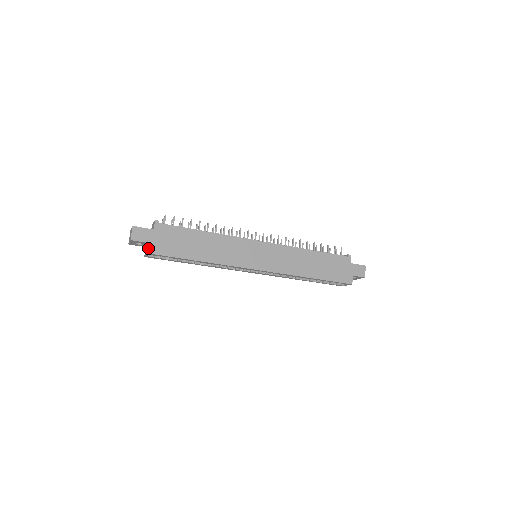
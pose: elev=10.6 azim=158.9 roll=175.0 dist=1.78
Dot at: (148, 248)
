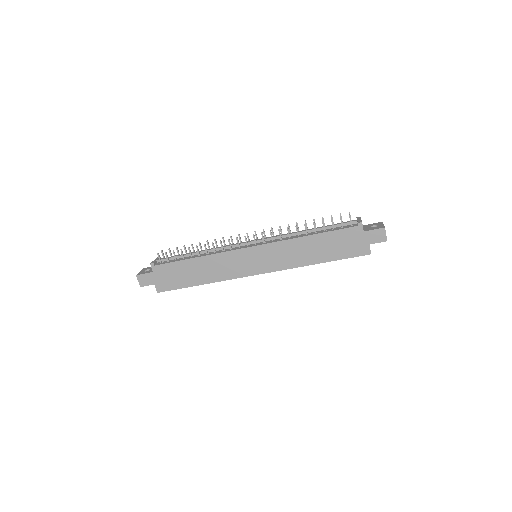
Dot at: (156, 289)
